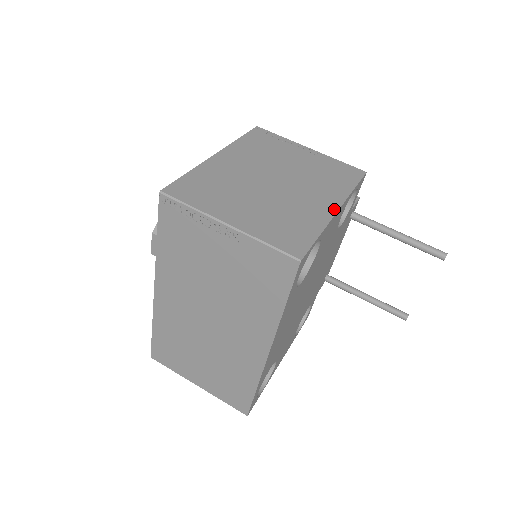
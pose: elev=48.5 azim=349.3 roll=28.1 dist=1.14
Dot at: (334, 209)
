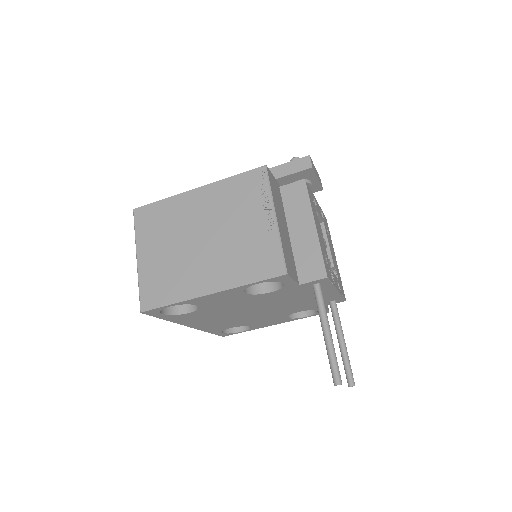
Dot at: (206, 292)
